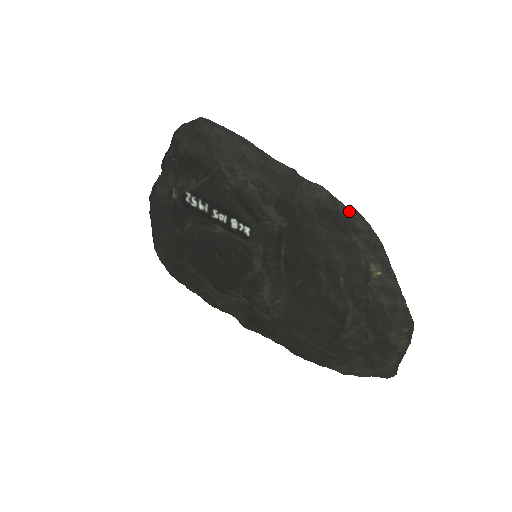
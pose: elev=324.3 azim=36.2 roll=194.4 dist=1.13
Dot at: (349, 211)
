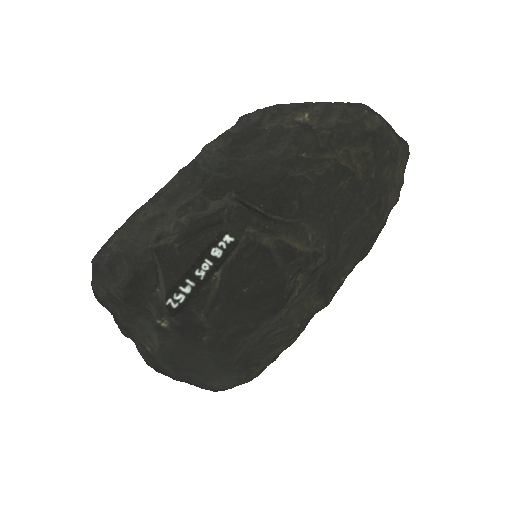
Dot at: (238, 124)
